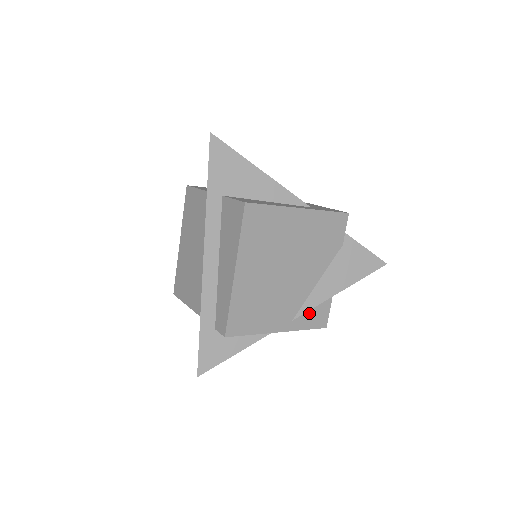
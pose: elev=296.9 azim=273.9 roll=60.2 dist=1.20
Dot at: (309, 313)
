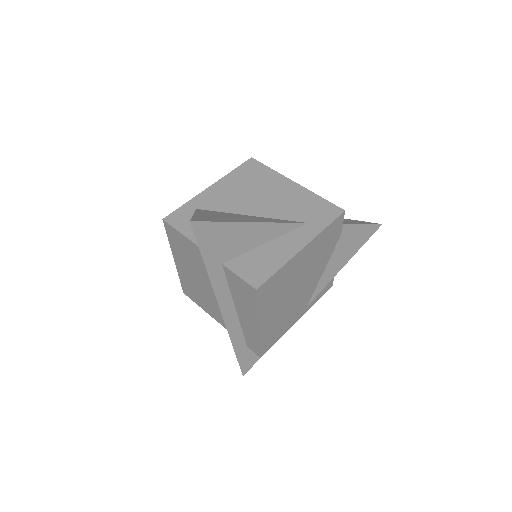
Dot at: (319, 292)
